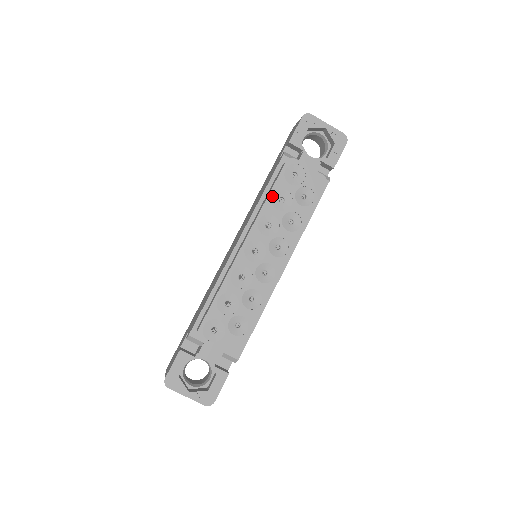
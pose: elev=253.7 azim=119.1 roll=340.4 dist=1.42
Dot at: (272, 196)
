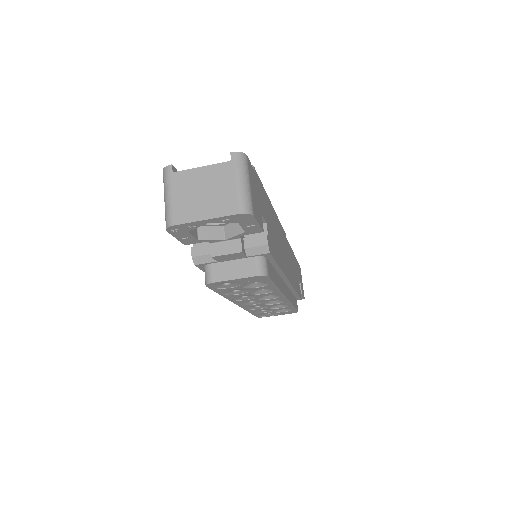
Dot at: (224, 294)
